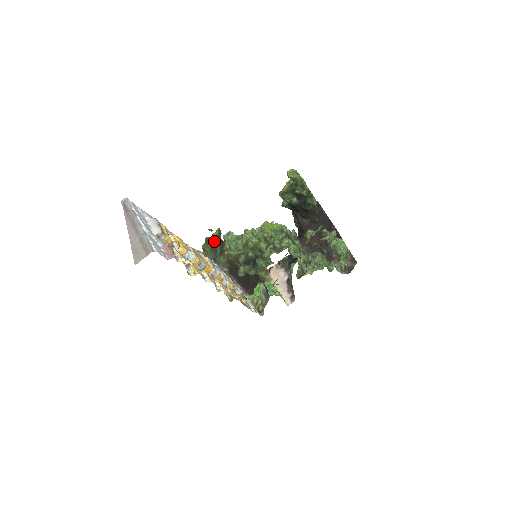
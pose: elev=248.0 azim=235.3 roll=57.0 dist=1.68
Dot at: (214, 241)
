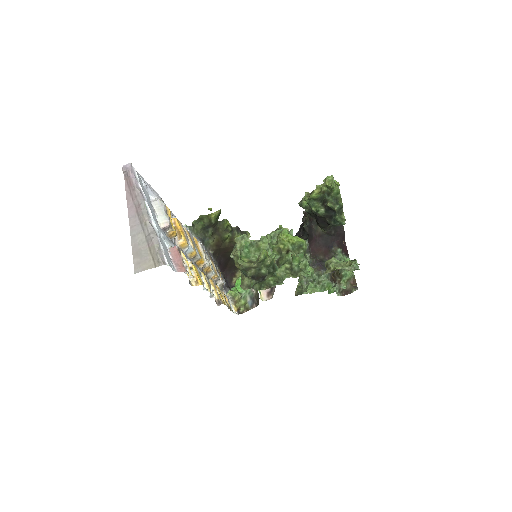
Dot at: (209, 221)
